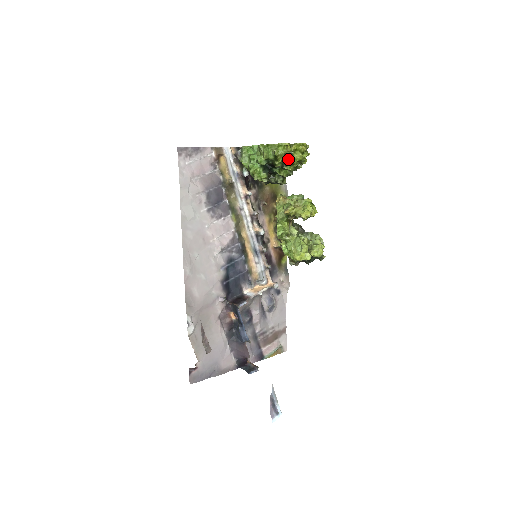
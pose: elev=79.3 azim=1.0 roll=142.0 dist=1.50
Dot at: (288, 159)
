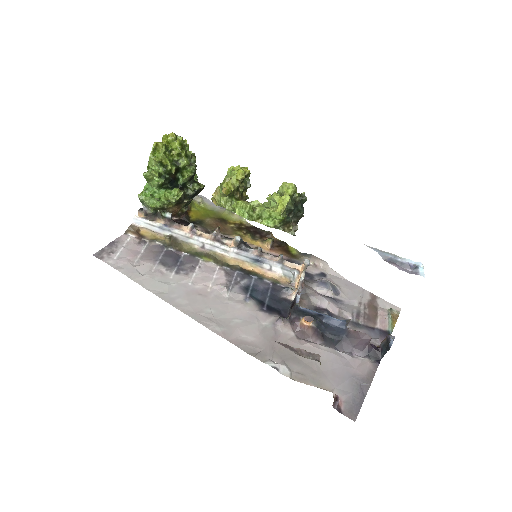
Dot at: (172, 155)
